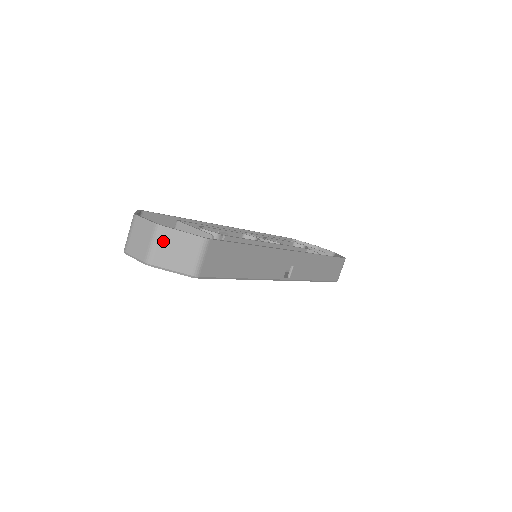
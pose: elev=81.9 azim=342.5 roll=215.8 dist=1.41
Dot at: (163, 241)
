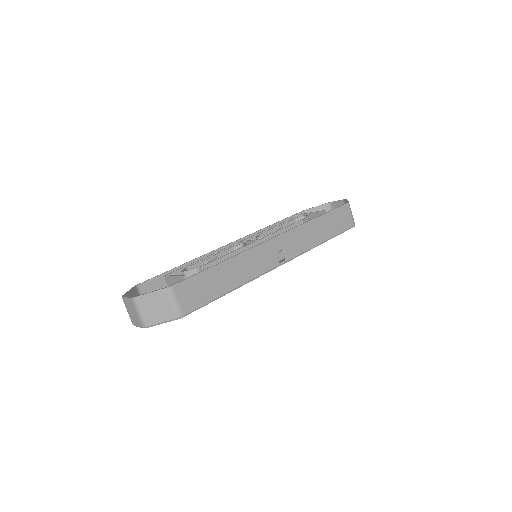
Dot at: (143, 307)
